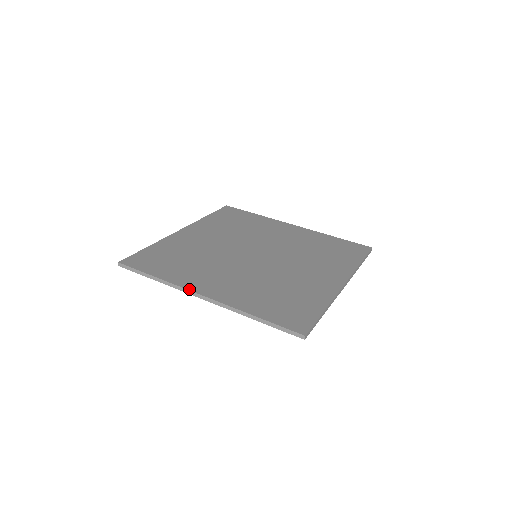
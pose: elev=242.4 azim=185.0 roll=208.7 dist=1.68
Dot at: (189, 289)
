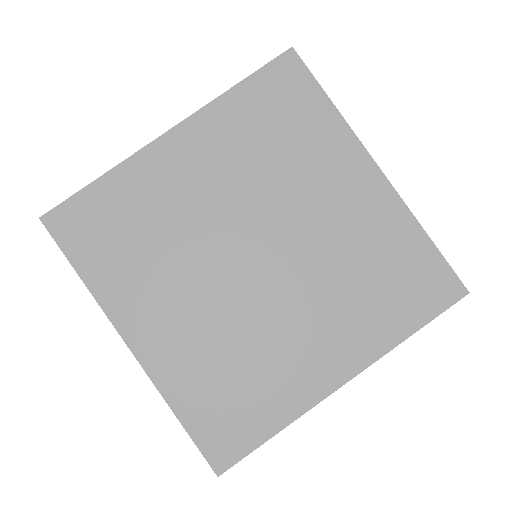
Dot at: (115, 325)
